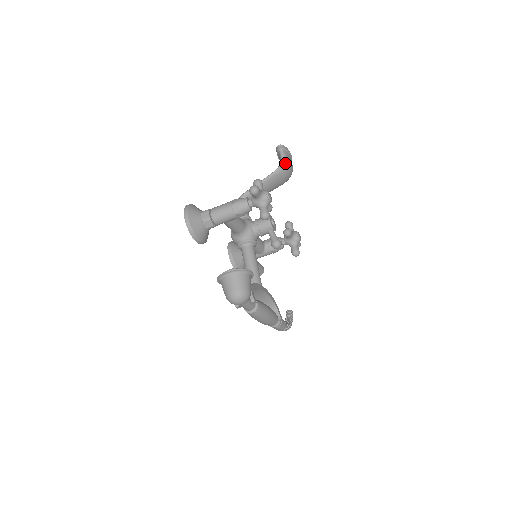
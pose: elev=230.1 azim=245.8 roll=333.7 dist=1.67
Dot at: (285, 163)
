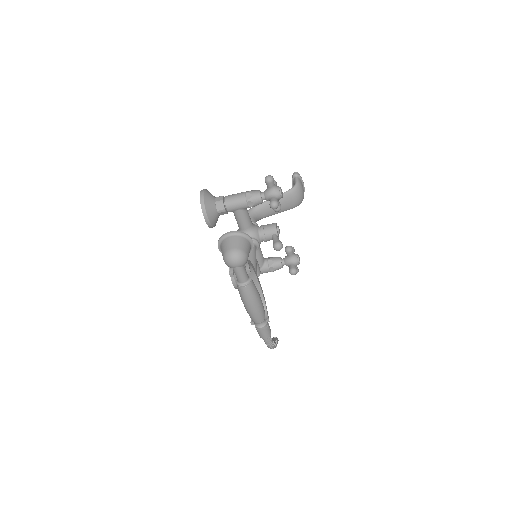
Dot at: (298, 186)
